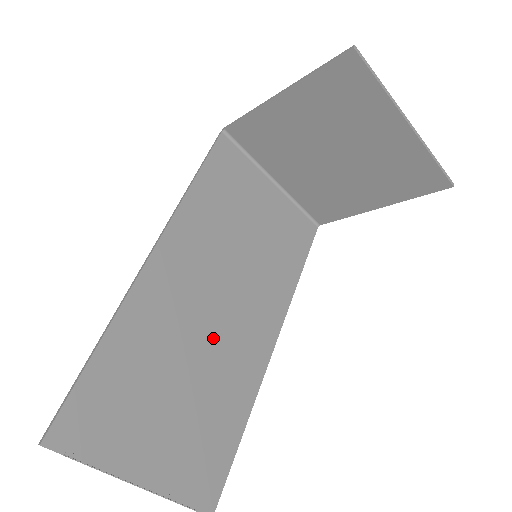
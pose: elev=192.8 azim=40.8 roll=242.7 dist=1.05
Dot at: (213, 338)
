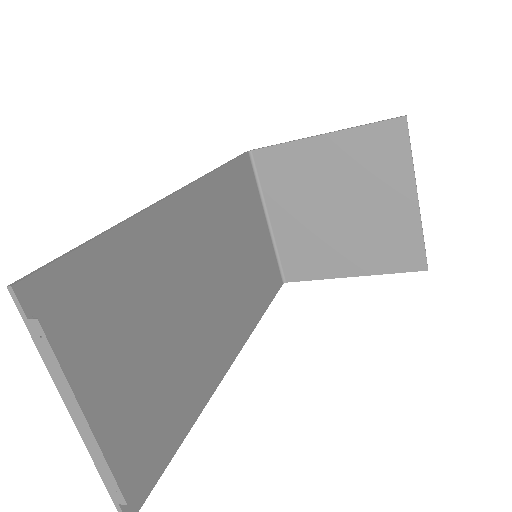
Dot at: (194, 311)
